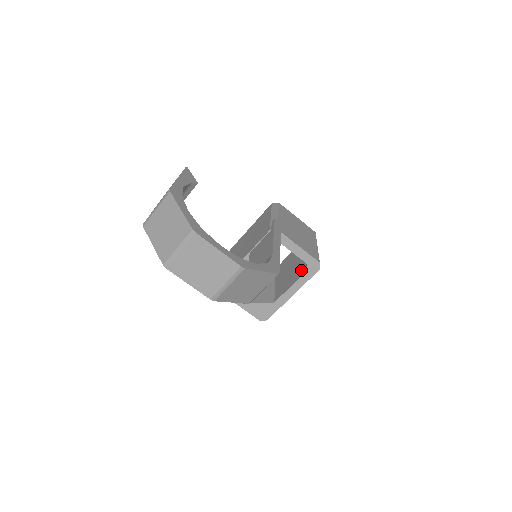
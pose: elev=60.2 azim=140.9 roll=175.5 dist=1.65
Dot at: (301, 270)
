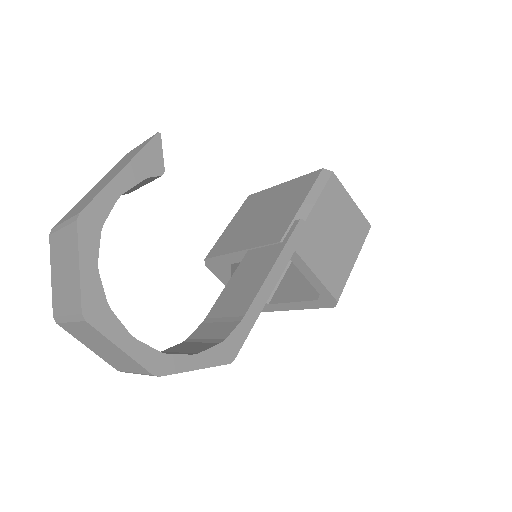
Dot at: (315, 289)
